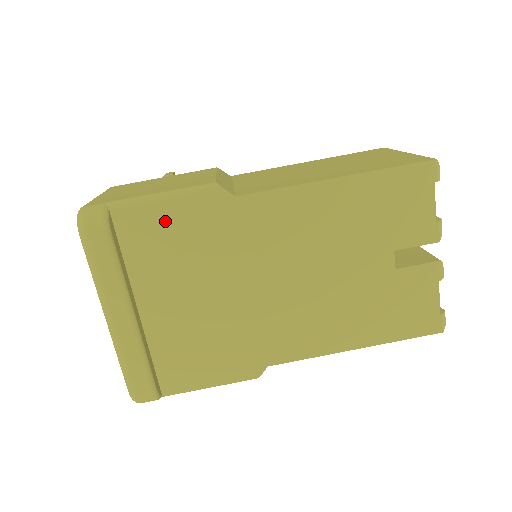
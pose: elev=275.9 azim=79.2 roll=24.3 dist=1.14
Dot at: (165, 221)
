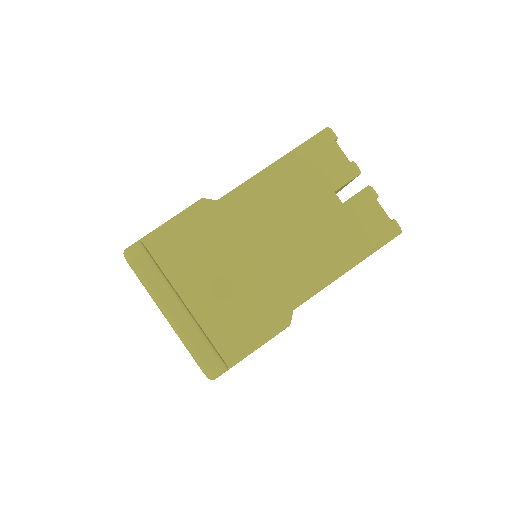
Dot at: (180, 235)
